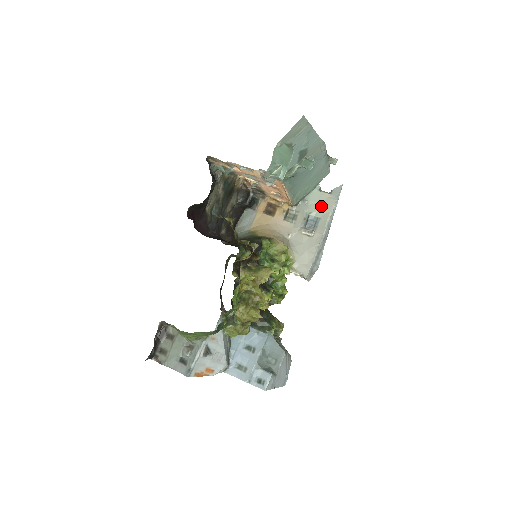
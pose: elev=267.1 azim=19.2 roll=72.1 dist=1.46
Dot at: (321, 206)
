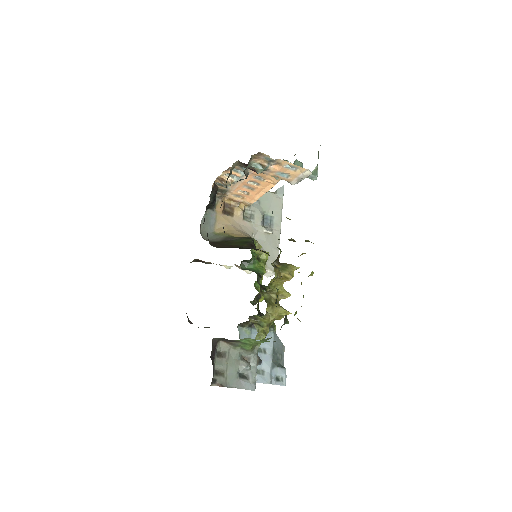
Dot at: (272, 205)
